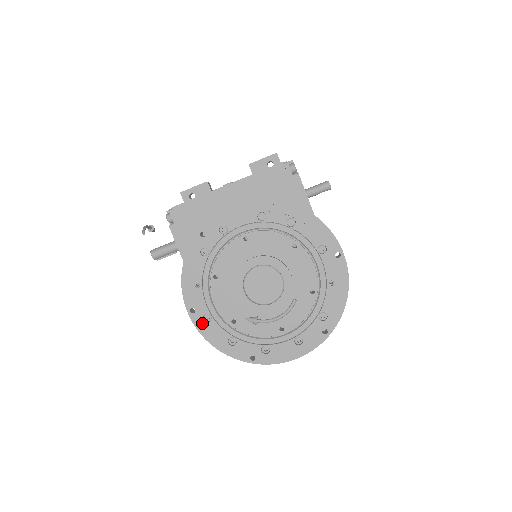
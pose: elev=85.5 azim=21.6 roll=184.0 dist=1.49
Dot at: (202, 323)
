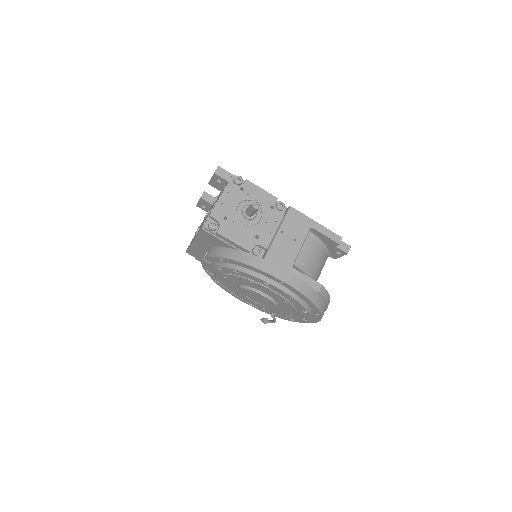
Dot at: occluded
